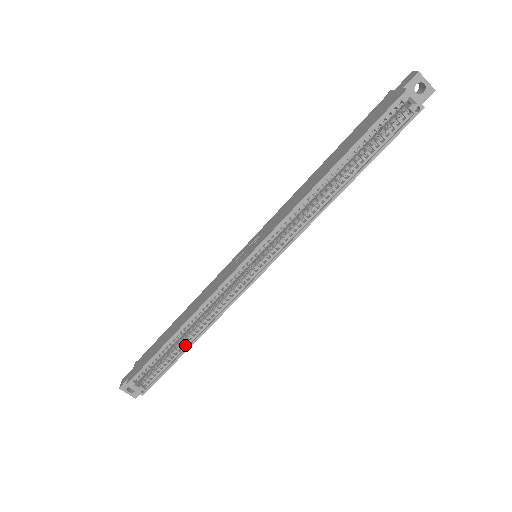
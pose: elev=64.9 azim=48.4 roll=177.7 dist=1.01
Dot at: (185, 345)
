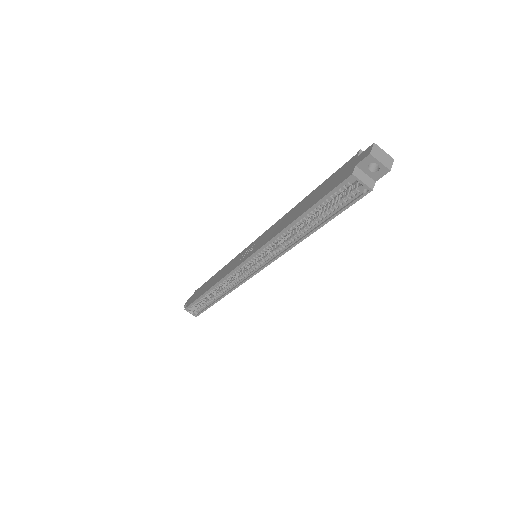
Dot at: (215, 299)
